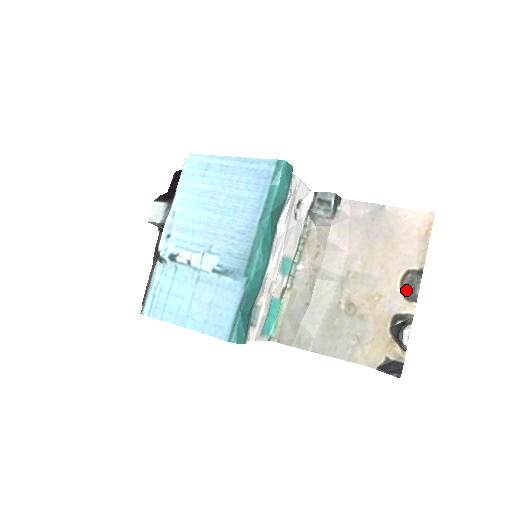
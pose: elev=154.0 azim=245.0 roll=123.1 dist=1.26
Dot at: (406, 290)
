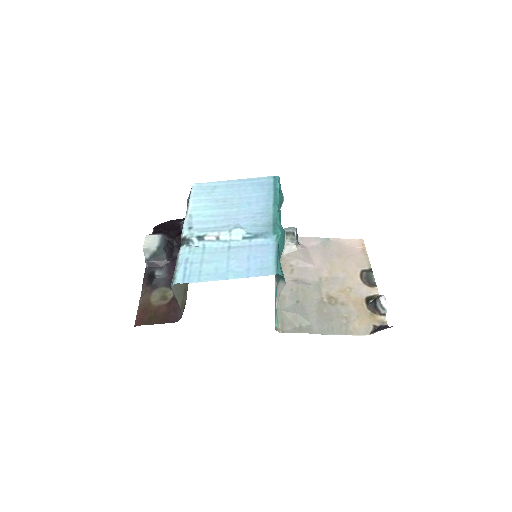
Dot at: (366, 281)
